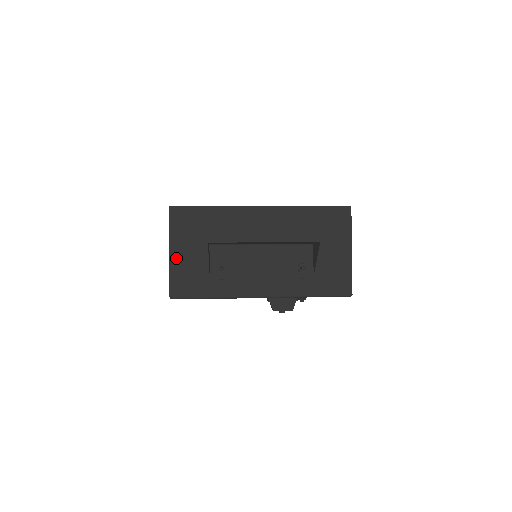
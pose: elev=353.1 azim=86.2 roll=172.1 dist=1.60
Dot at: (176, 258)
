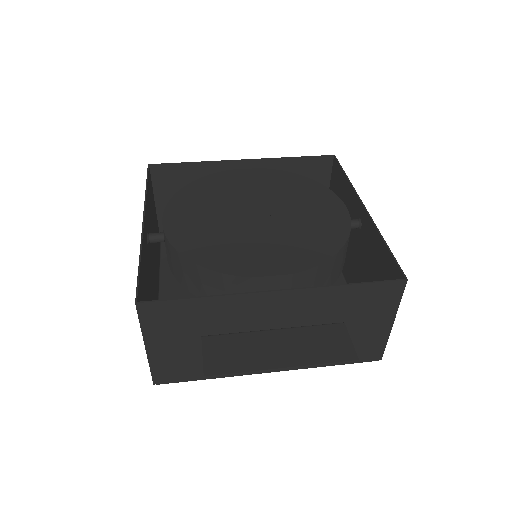
Dot at: (156, 352)
